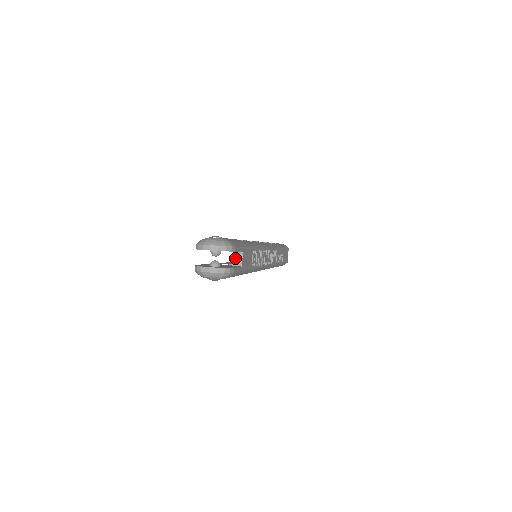
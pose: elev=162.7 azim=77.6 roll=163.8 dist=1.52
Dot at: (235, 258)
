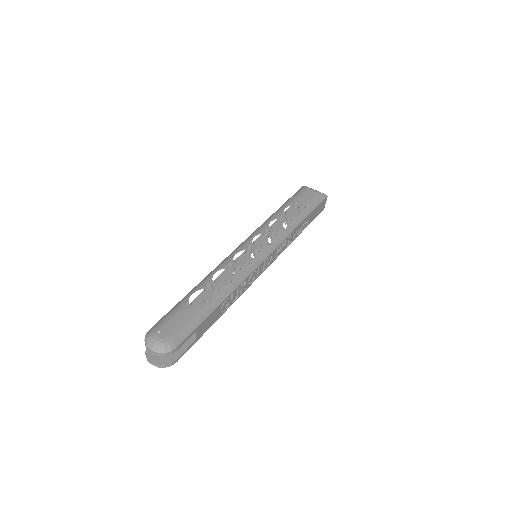
Dot at: occluded
